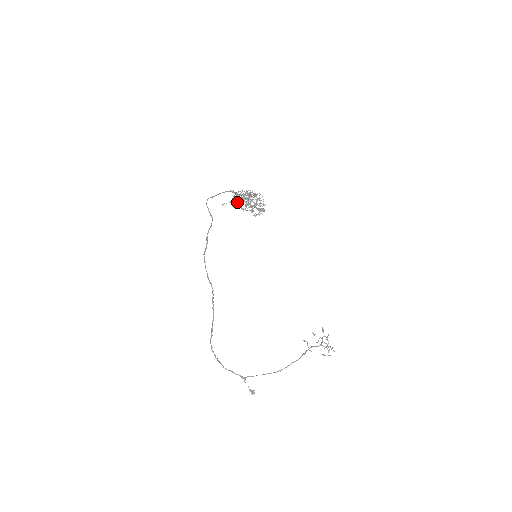
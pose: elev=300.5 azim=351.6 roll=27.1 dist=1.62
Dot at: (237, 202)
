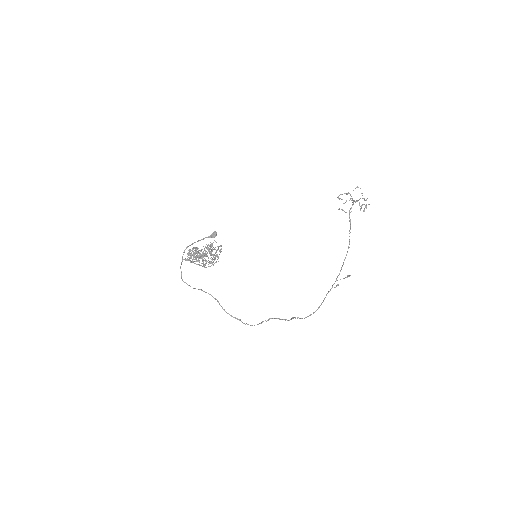
Dot at: occluded
